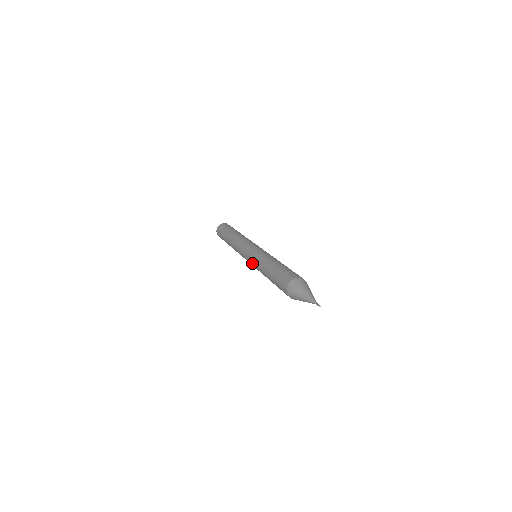
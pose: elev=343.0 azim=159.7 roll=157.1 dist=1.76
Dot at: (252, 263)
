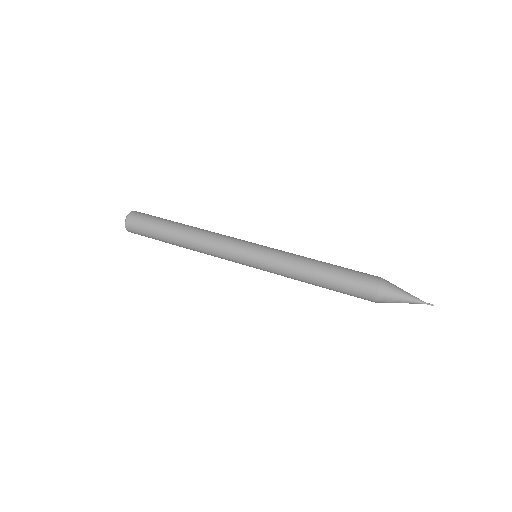
Dot at: (270, 264)
